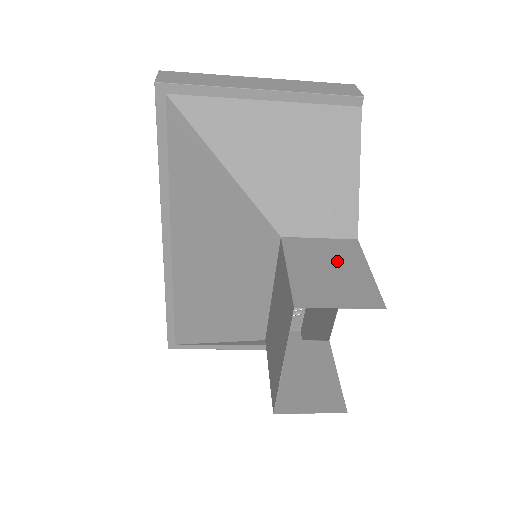
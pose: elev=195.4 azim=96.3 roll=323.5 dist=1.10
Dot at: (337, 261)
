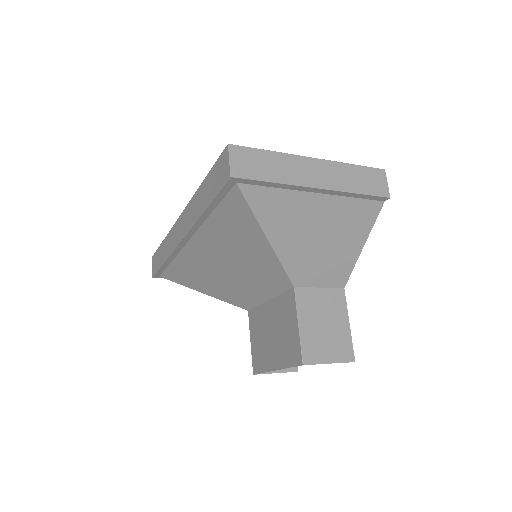
Dot at: (330, 315)
